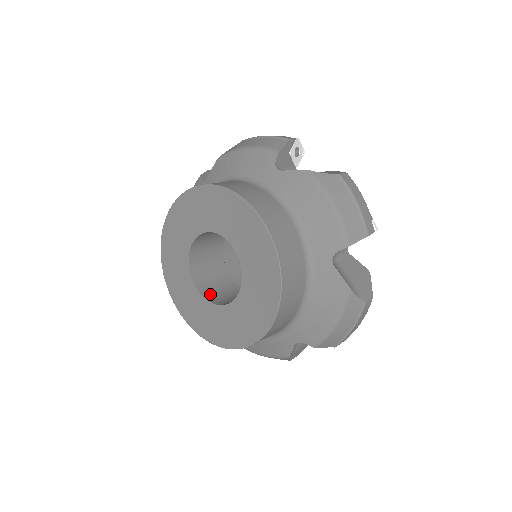
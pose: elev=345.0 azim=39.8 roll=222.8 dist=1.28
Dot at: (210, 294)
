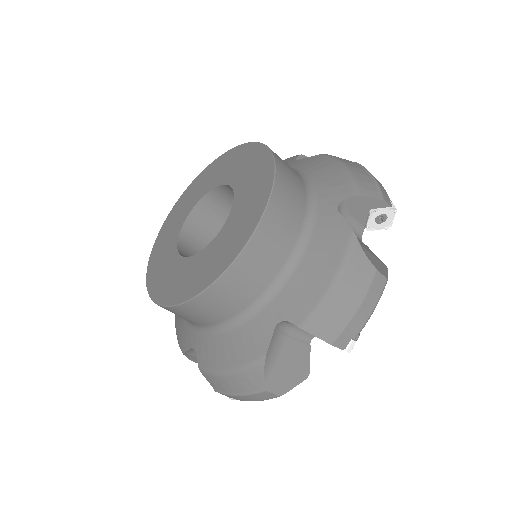
Dot at: occluded
